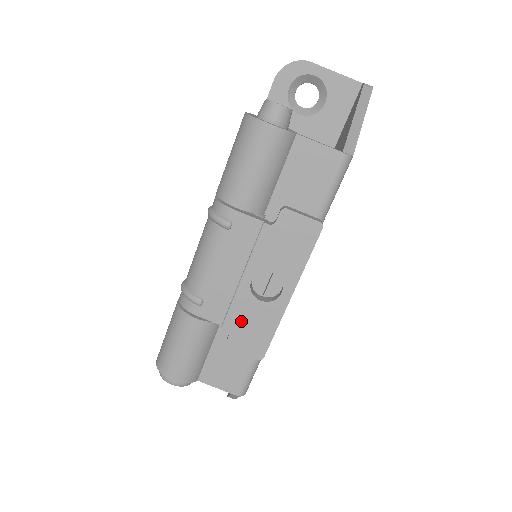
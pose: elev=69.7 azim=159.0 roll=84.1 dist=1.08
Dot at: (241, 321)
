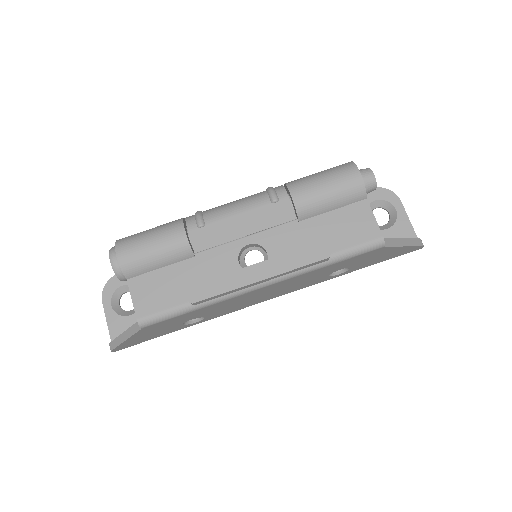
Dot at: (211, 263)
